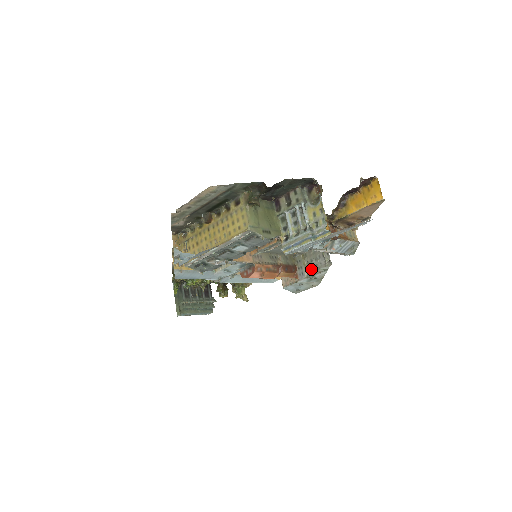
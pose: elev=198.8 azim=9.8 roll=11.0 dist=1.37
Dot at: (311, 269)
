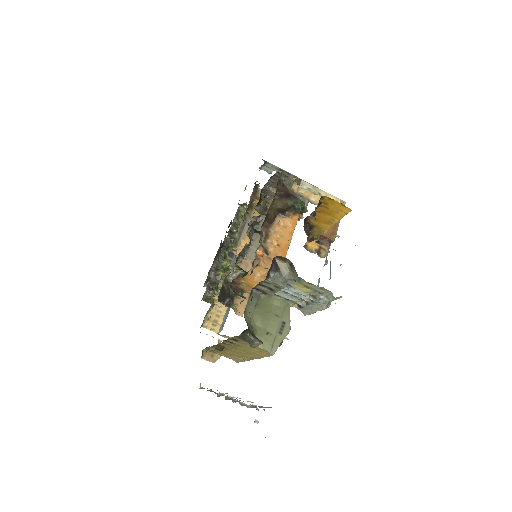
Dot at: (301, 199)
